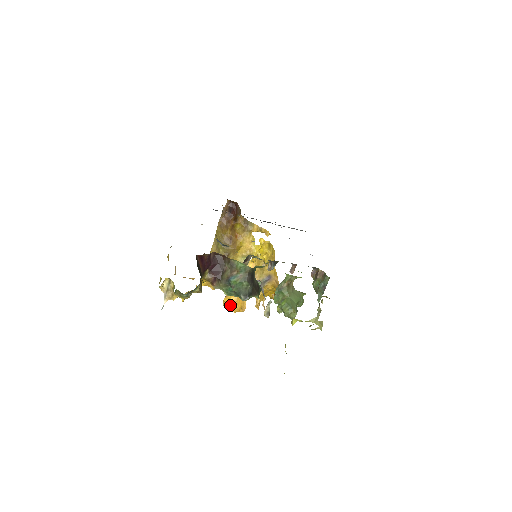
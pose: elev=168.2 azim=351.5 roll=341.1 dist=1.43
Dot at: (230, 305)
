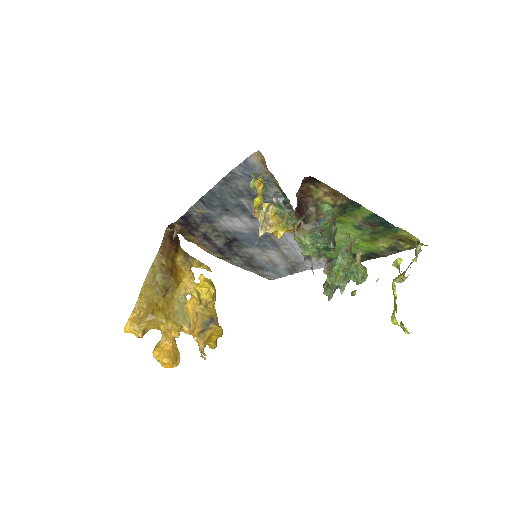
Dot at: (166, 355)
